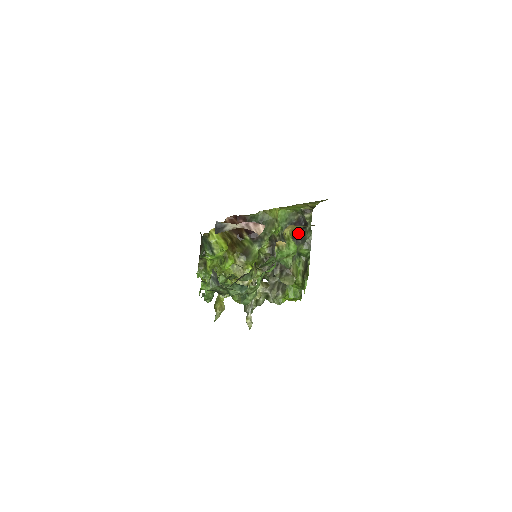
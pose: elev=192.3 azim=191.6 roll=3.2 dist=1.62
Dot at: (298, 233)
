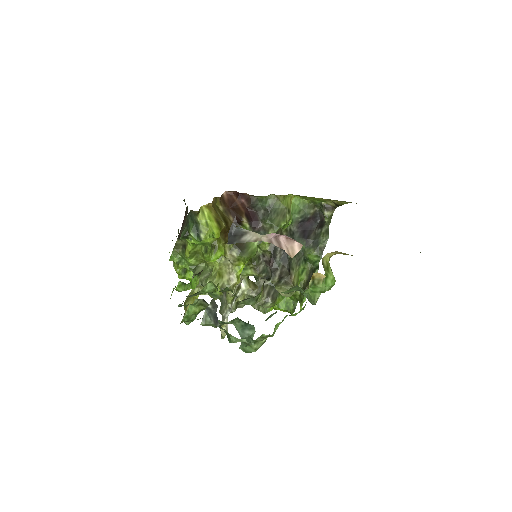
Dot at: (310, 232)
